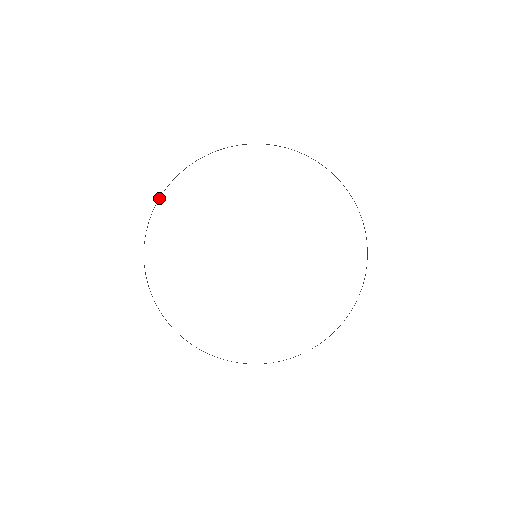
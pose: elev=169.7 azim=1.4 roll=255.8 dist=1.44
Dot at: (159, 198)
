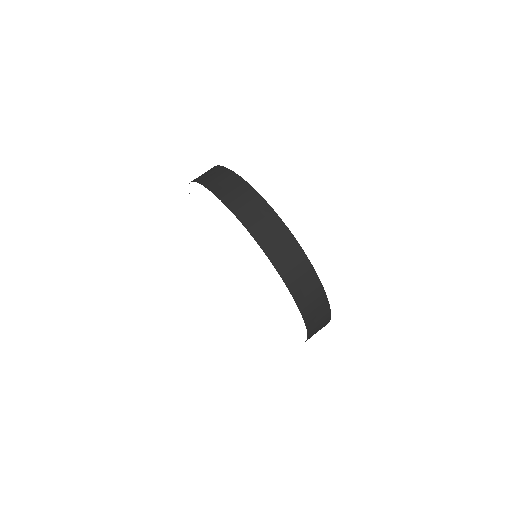
Dot at: (235, 215)
